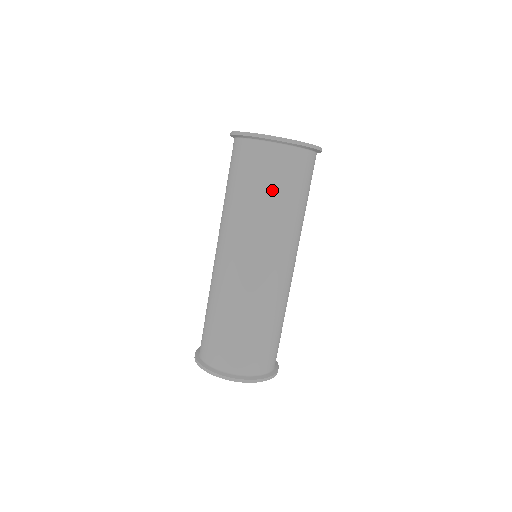
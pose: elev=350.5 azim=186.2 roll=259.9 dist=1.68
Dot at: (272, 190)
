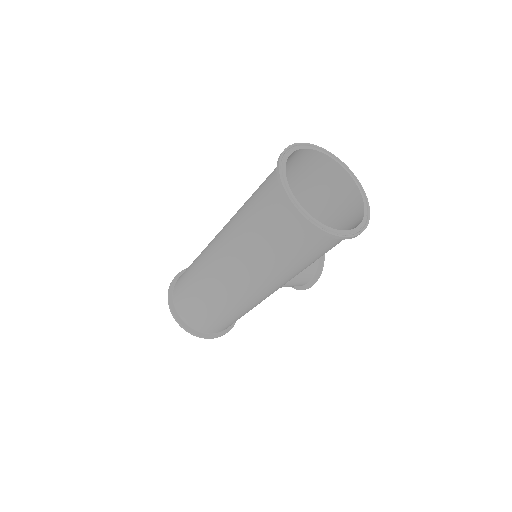
Dot at: (259, 225)
